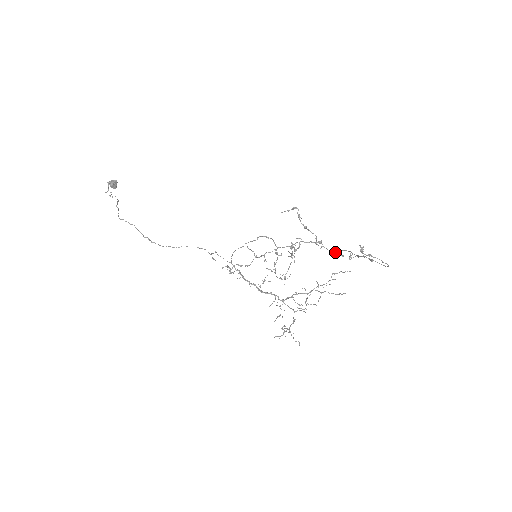
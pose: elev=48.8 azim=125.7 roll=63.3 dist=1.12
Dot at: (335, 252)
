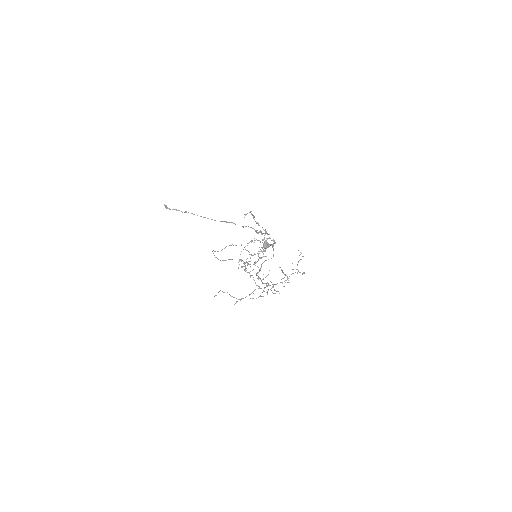
Dot at: occluded
